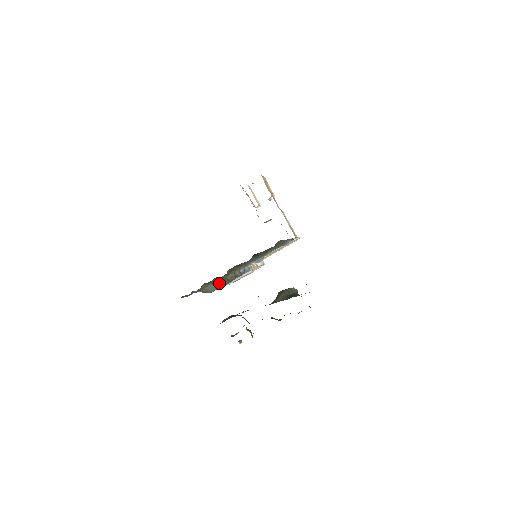
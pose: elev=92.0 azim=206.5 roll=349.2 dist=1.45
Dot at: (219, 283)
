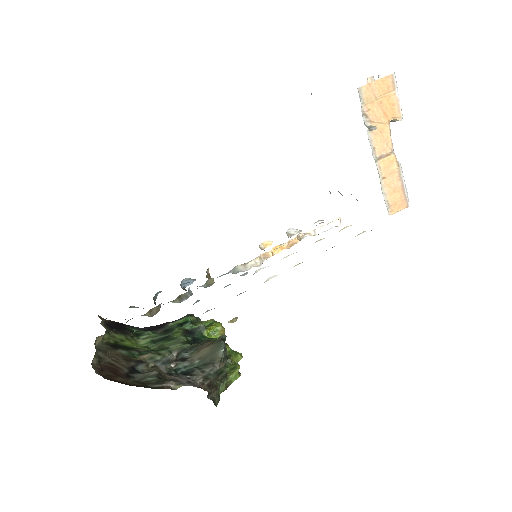
Dot at: occluded
